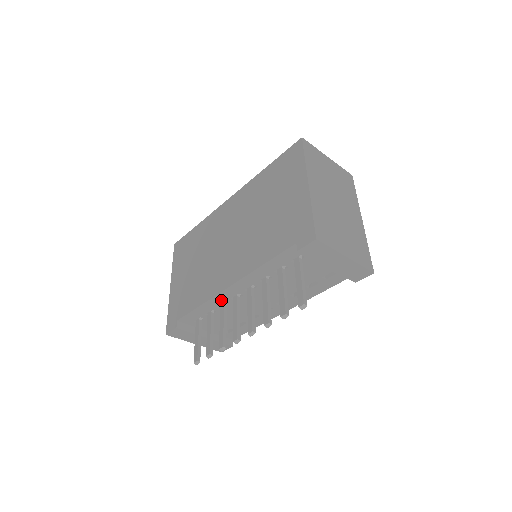
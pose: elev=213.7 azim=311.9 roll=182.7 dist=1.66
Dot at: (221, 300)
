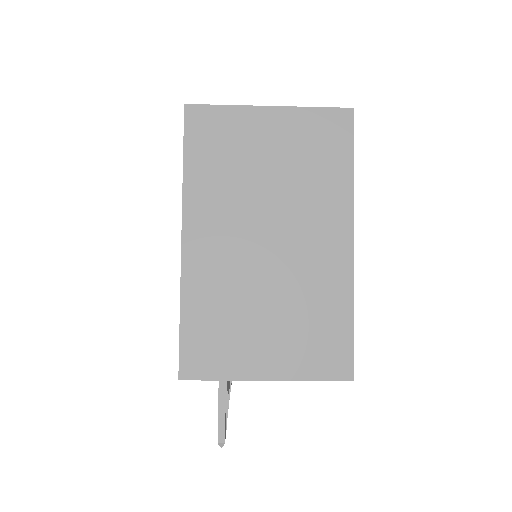
Dot at: occluded
